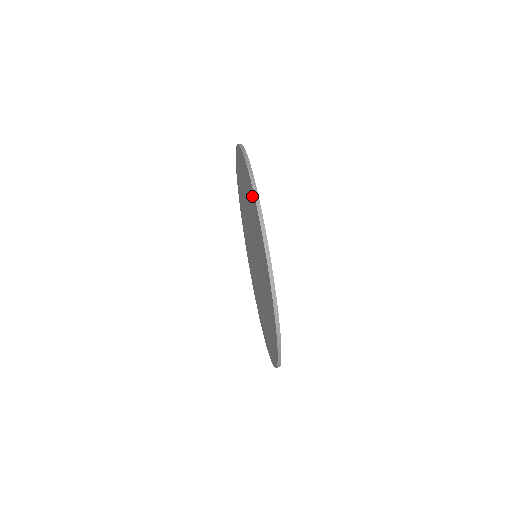
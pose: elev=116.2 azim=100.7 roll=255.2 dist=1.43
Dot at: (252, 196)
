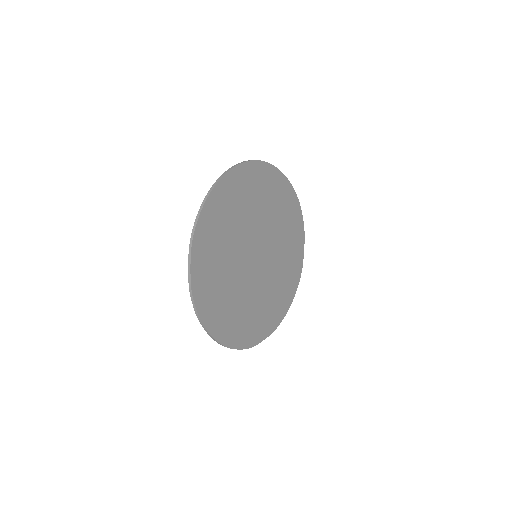
Dot at: (250, 172)
